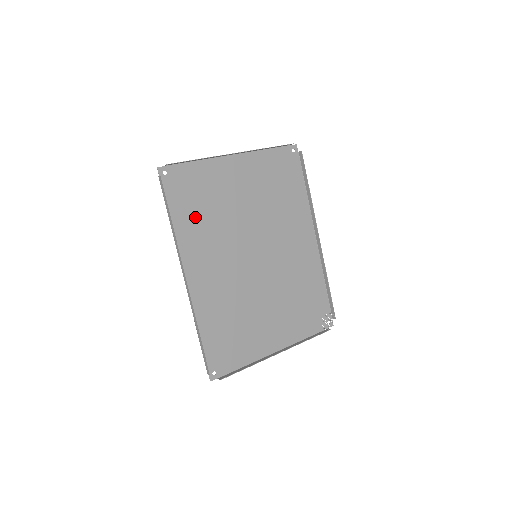
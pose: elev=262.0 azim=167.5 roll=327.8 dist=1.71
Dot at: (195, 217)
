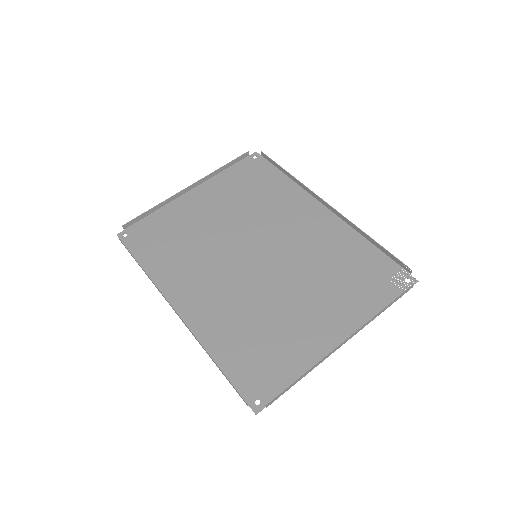
Dot at: (168, 254)
